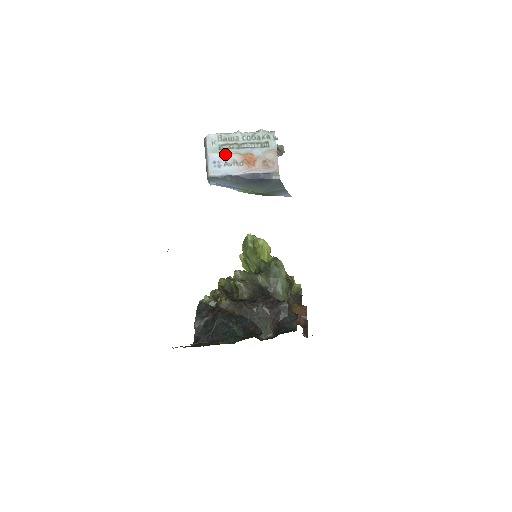
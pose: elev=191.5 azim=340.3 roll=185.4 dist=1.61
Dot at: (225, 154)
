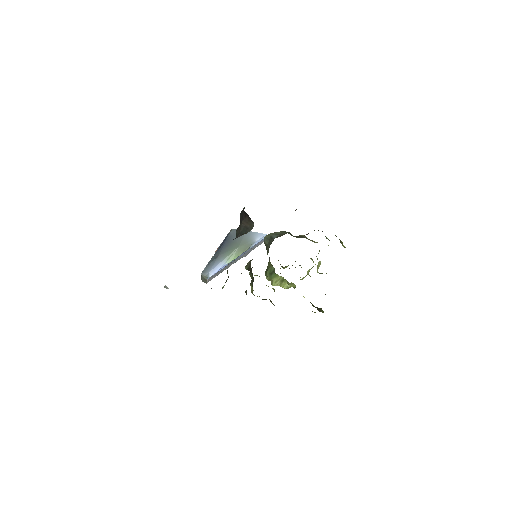
Dot at: occluded
